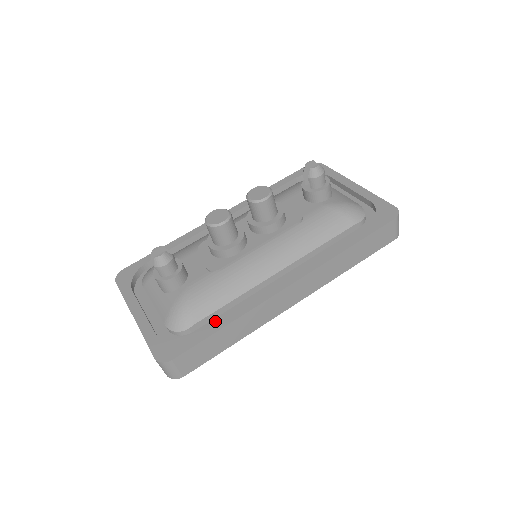
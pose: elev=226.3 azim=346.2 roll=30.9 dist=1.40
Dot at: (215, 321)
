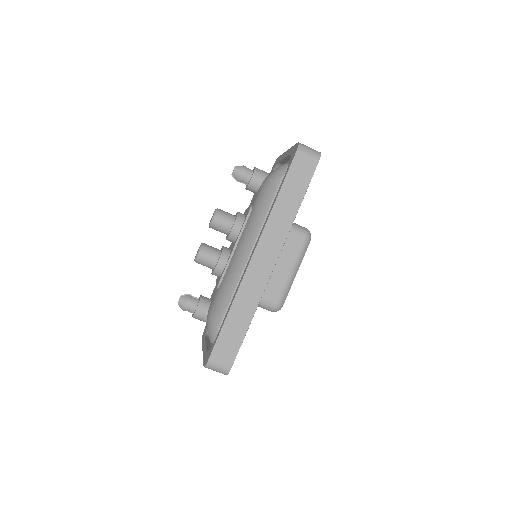
Dot at: occluded
